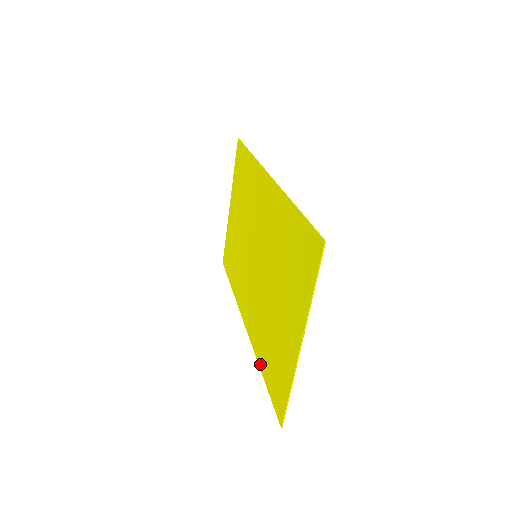
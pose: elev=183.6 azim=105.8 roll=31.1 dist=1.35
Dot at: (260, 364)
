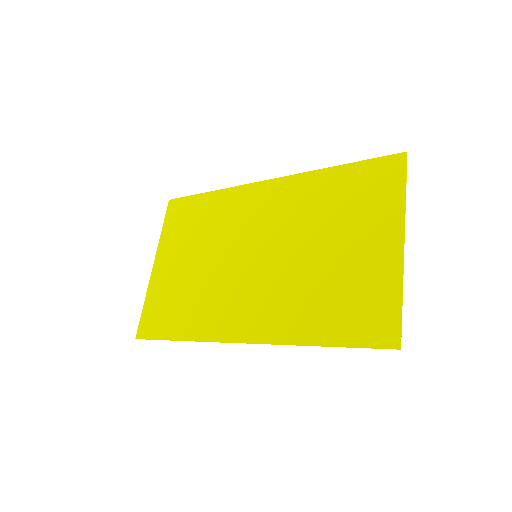
Dot at: (311, 340)
